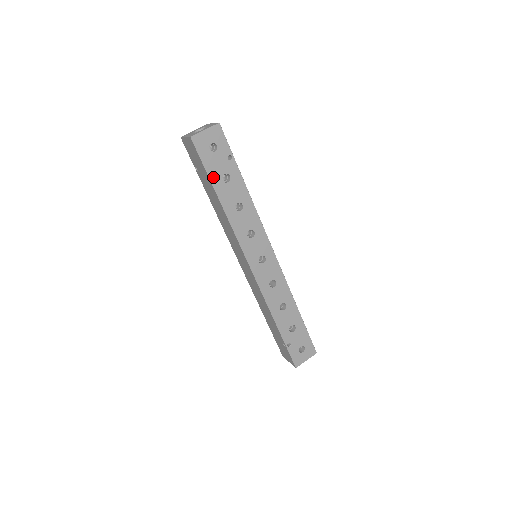
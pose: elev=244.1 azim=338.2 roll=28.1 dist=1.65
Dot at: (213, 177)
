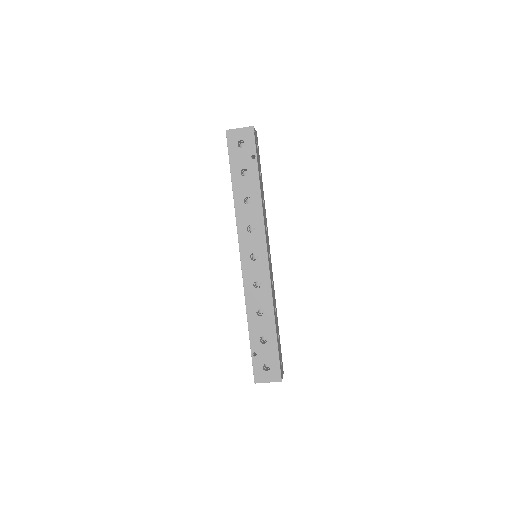
Dot at: (233, 168)
